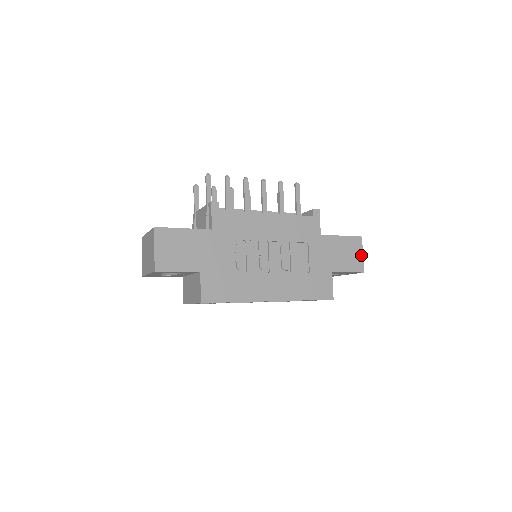
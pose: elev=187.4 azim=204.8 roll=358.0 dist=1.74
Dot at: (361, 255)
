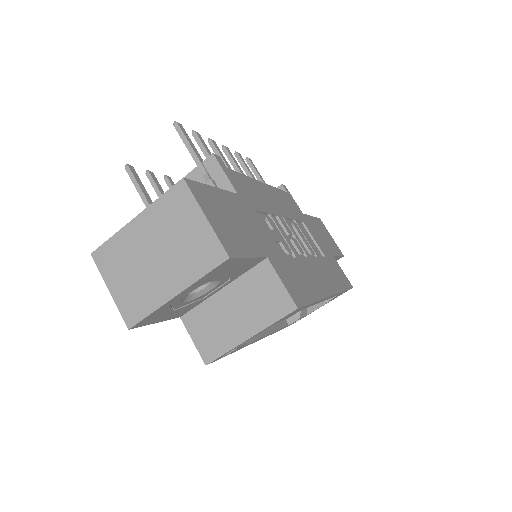
Dot at: (332, 238)
